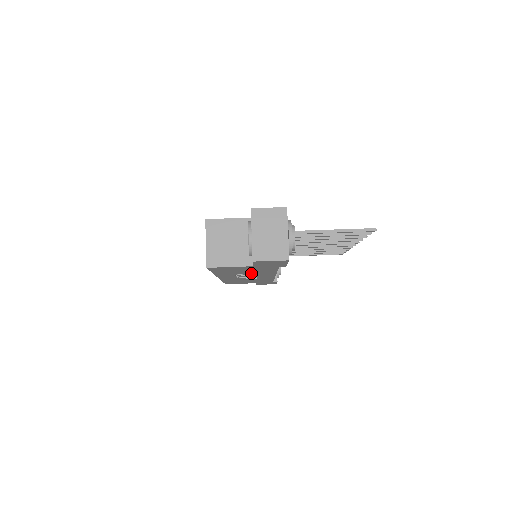
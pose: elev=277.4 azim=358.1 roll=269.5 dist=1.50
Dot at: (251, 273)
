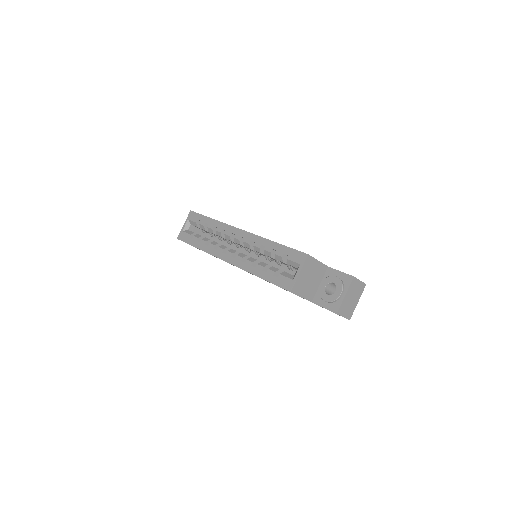
Dot at: occluded
